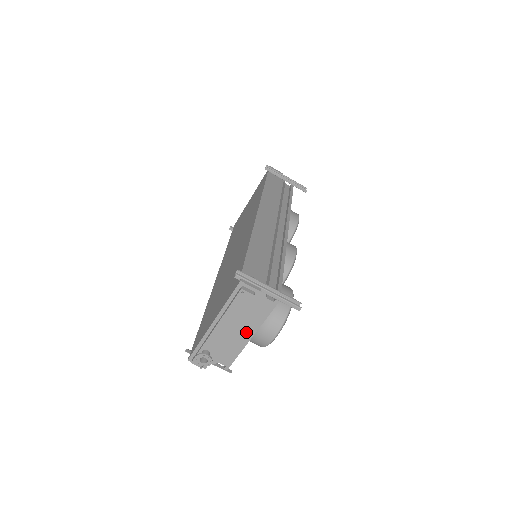
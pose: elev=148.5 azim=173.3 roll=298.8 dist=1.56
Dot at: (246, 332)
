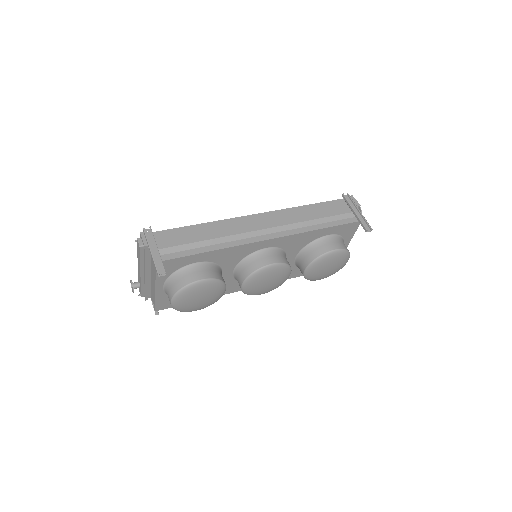
Dot at: (154, 282)
